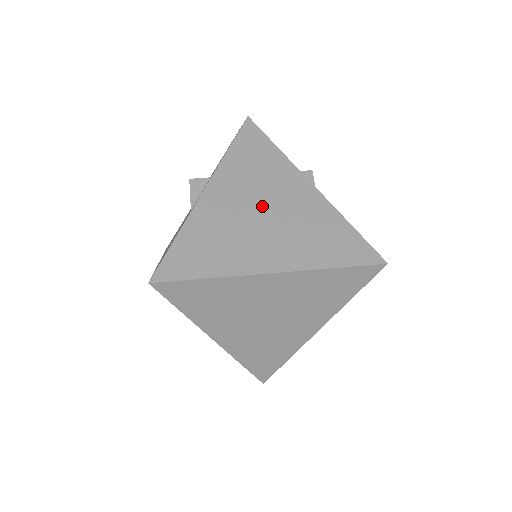
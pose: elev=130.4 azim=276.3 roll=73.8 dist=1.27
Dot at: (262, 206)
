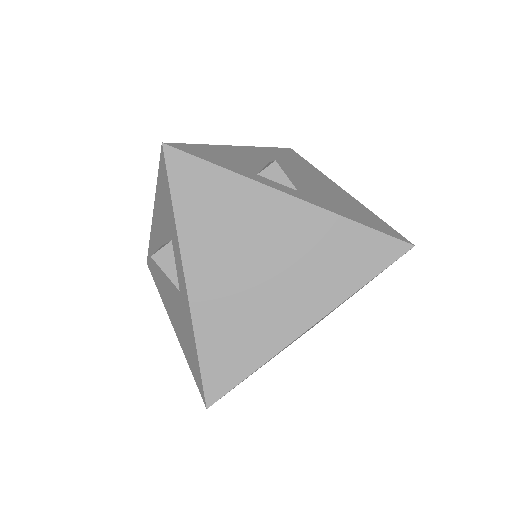
Dot at: (256, 261)
